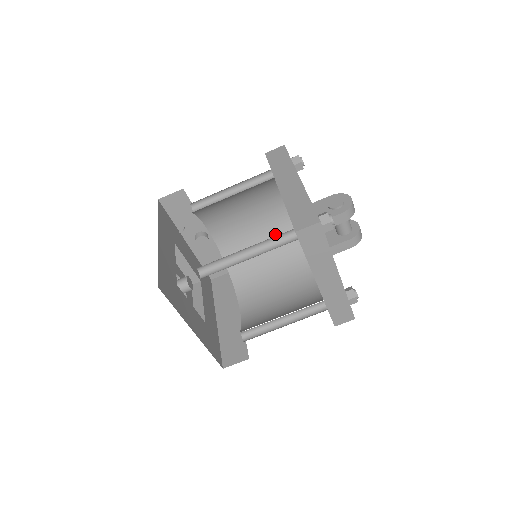
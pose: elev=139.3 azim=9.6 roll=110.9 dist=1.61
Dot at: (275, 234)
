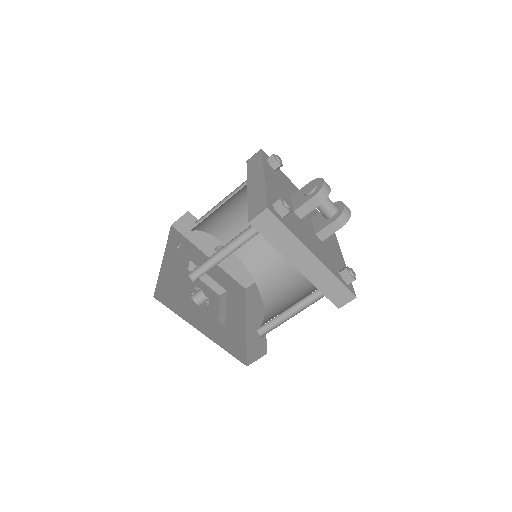
Dot at: occluded
